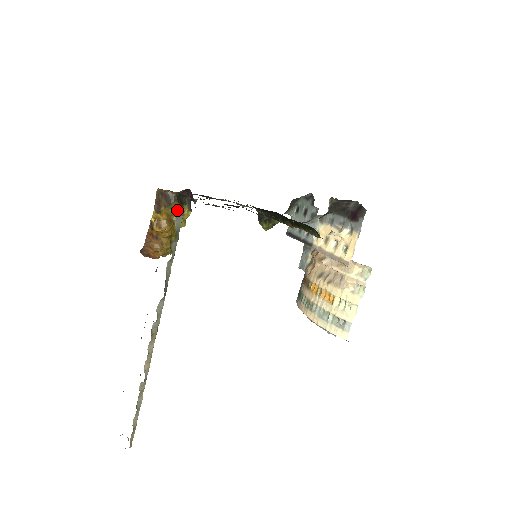
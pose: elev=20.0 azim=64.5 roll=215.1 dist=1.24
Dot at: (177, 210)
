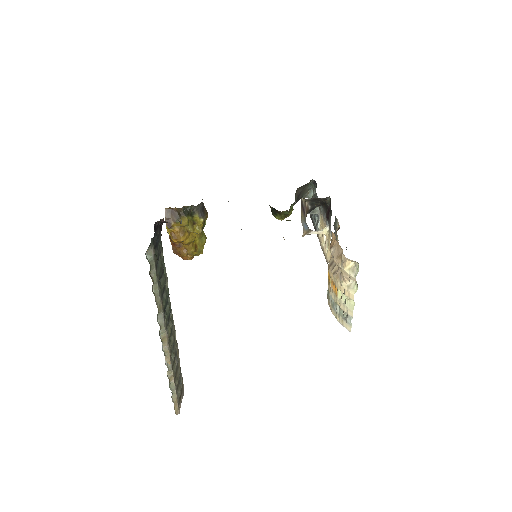
Dot at: (186, 222)
